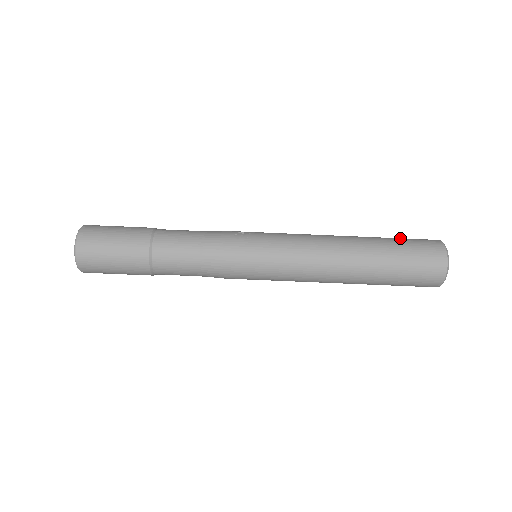
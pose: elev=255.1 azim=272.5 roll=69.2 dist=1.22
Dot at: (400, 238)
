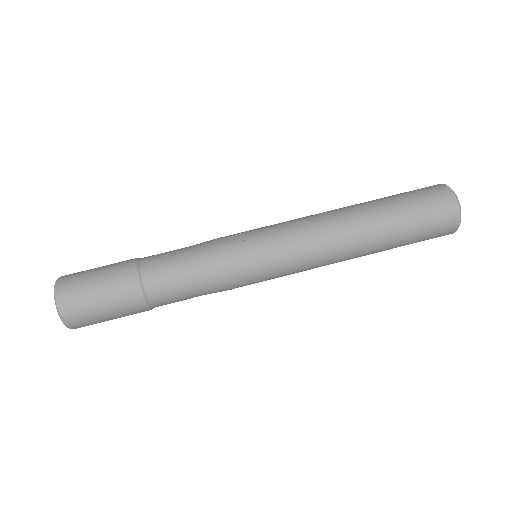
Dot at: (402, 193)
